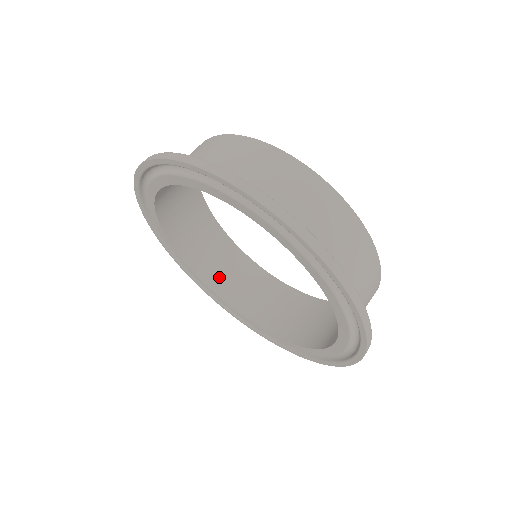
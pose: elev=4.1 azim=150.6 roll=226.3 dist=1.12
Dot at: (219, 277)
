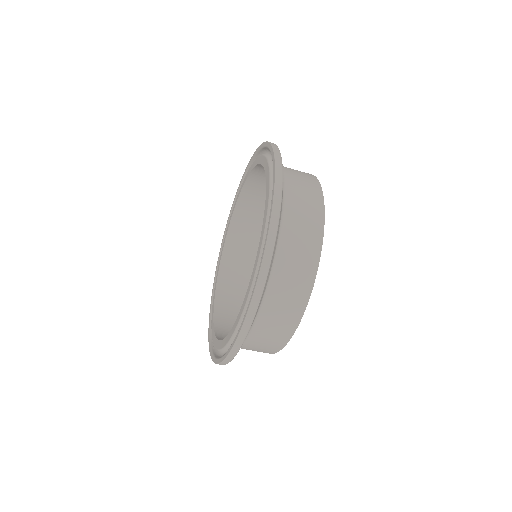
Dot at: (231, 271)
